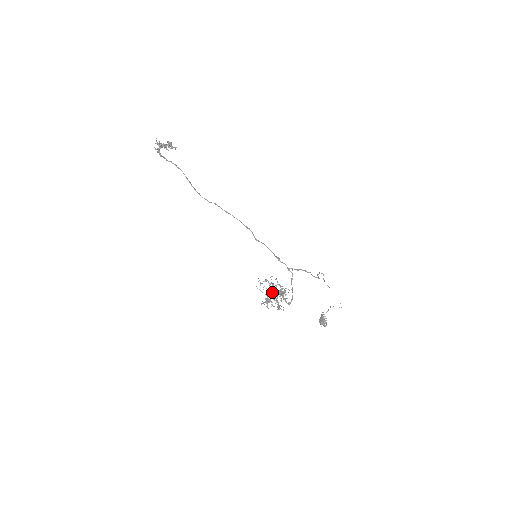
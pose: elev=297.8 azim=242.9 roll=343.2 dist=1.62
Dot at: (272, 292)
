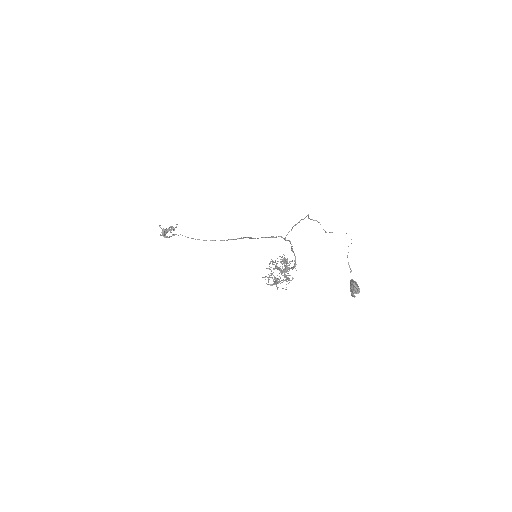
Dot at: (275, 267)
